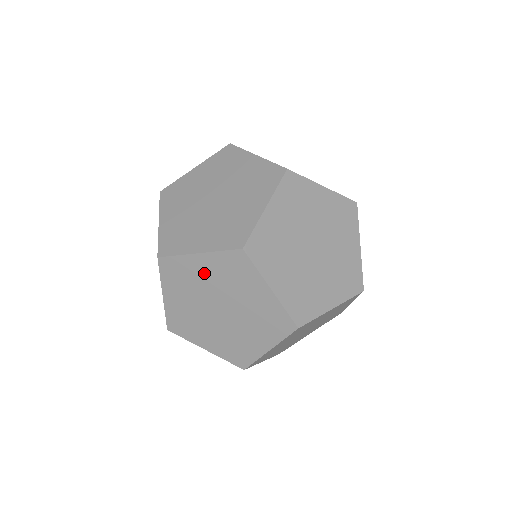
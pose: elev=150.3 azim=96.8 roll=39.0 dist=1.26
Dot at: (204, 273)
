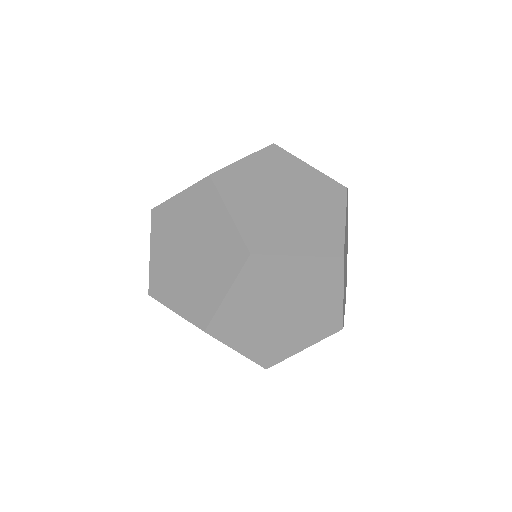
Dot at: (256, 173)
